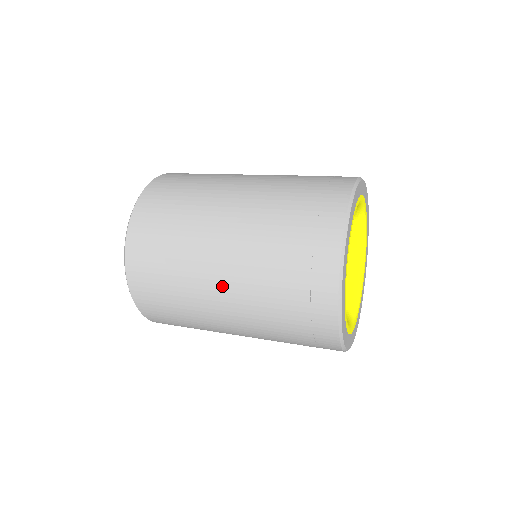
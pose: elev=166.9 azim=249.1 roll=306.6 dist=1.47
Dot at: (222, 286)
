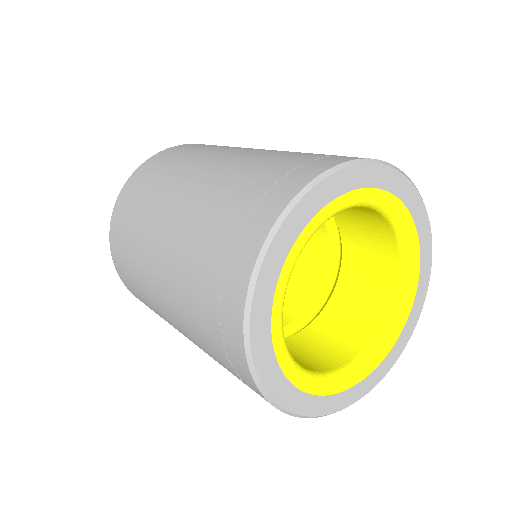
Dot at: occluded
